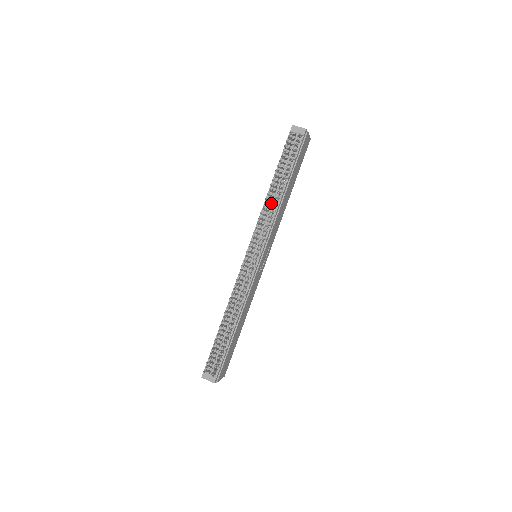
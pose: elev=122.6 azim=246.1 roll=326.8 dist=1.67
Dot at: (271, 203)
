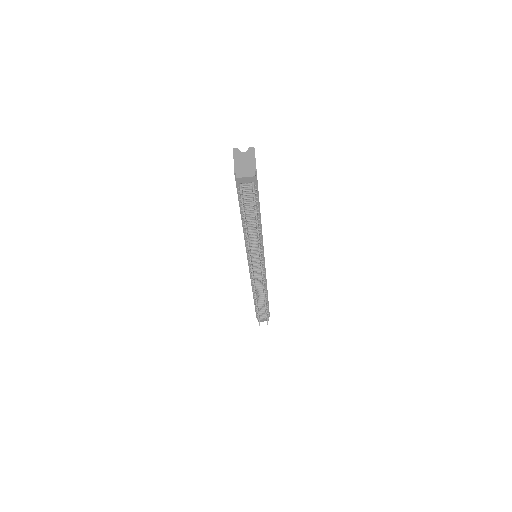
Dot at: (252, 236)
